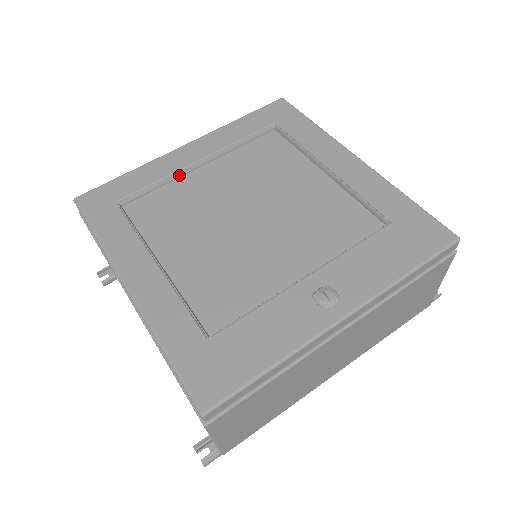
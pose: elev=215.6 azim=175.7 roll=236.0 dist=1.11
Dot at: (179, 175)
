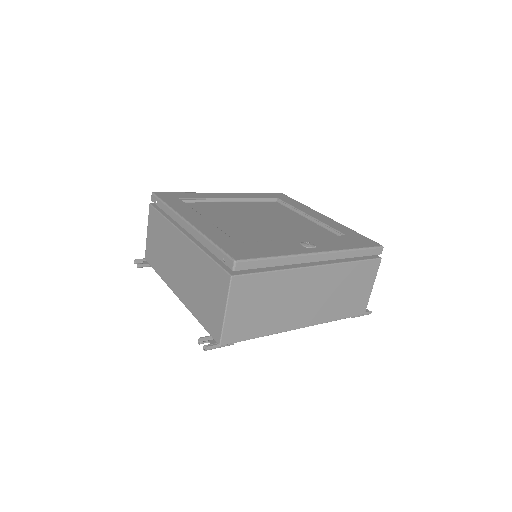
Dot at: (218, 201)
